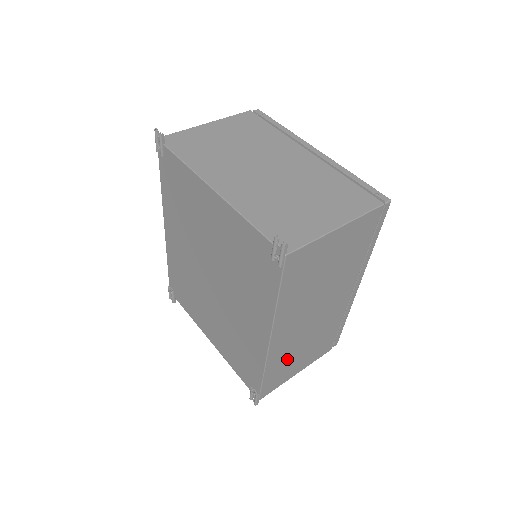
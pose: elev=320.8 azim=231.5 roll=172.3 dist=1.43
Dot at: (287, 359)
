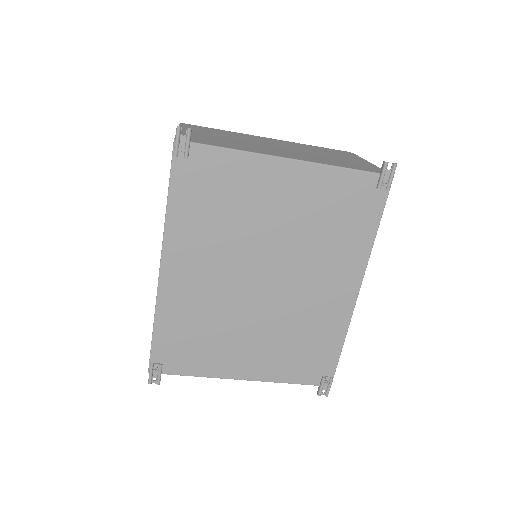
Dot at: occluded
